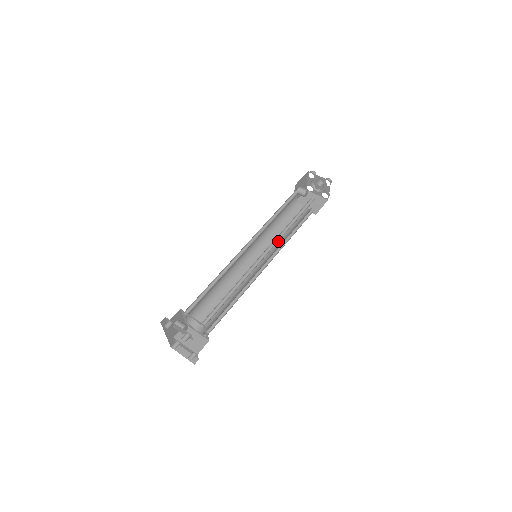
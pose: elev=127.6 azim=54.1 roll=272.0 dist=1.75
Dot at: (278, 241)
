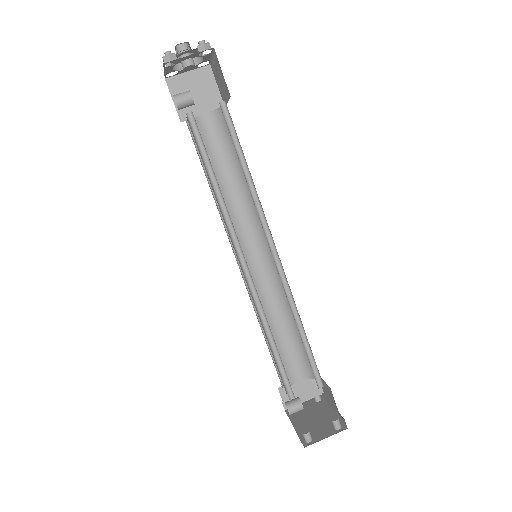
Dot at: (239, 201)
